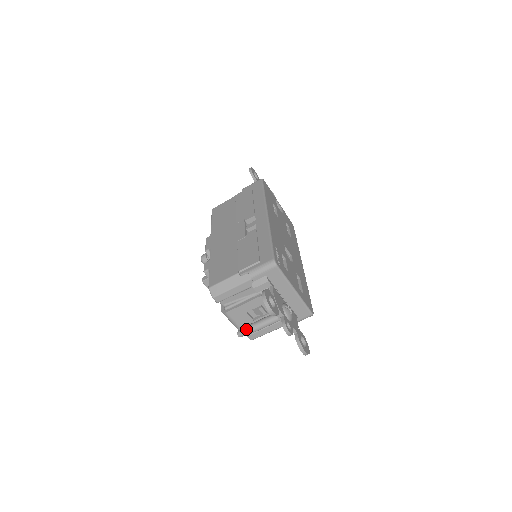
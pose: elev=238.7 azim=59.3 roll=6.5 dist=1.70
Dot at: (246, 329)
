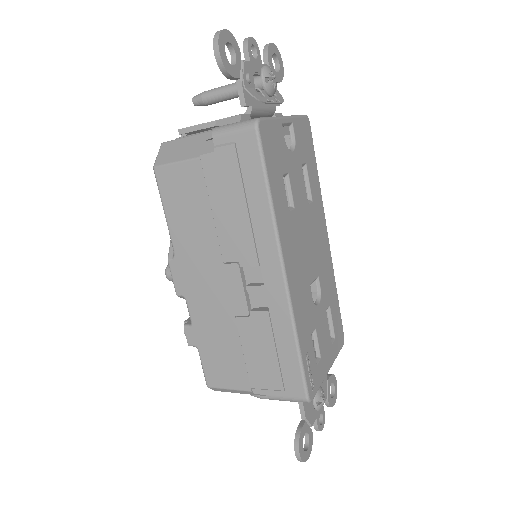
Dot at: occluded
